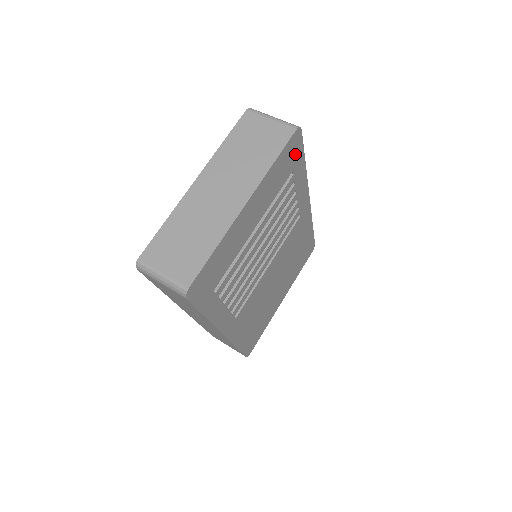
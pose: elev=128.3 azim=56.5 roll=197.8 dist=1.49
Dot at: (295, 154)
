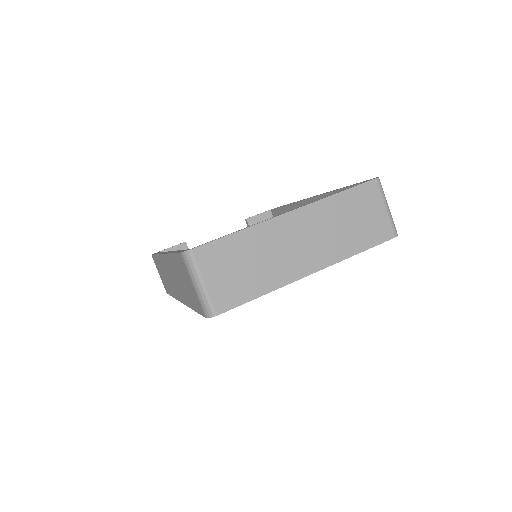
Dot at: occluded
